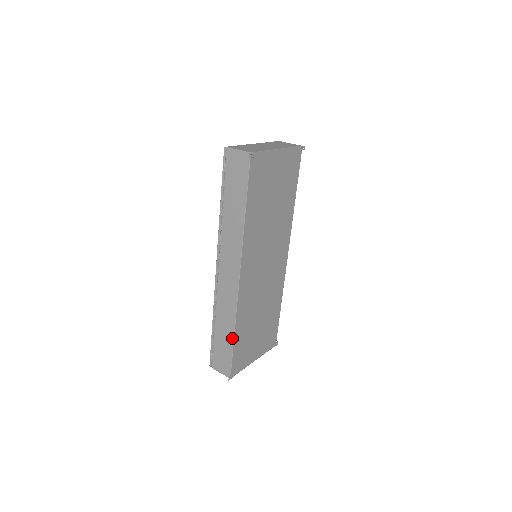
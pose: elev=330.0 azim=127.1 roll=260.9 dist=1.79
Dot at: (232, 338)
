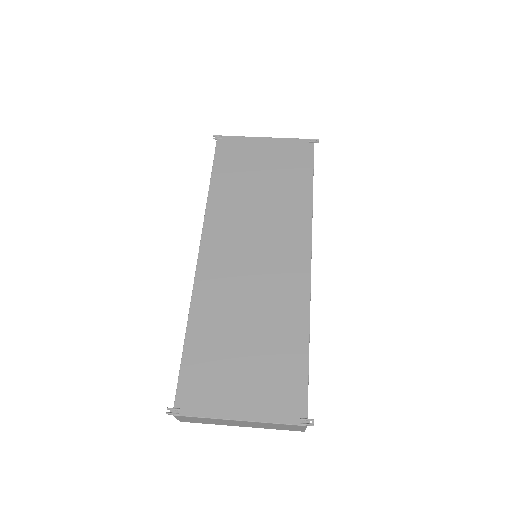
Dot at: (185, 340)
